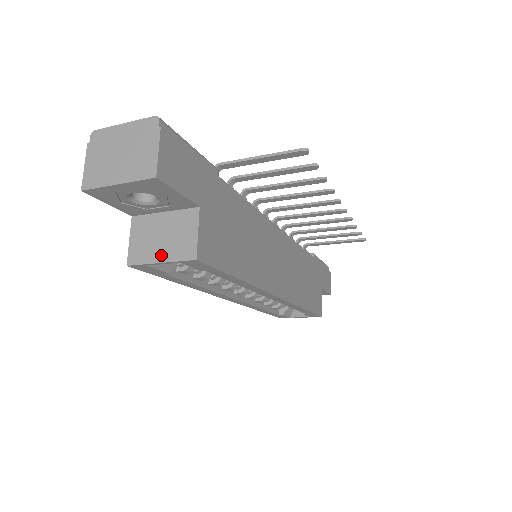
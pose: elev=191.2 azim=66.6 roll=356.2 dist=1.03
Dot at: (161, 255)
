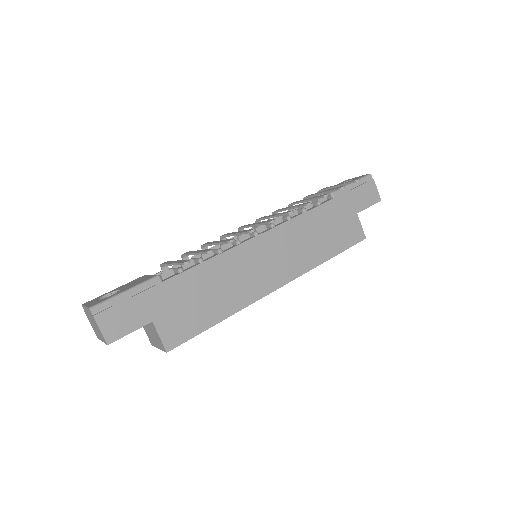
Dot at: (157, 345)
